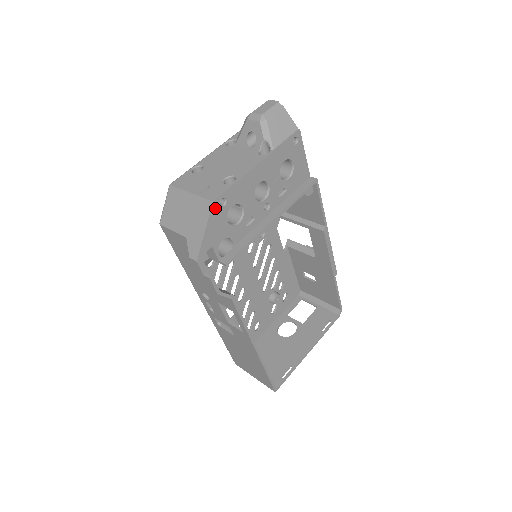
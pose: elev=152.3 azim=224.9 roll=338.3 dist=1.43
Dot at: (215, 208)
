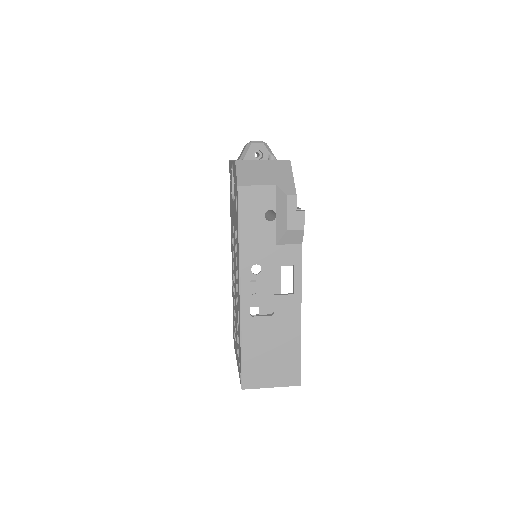
Dot at: occluded
